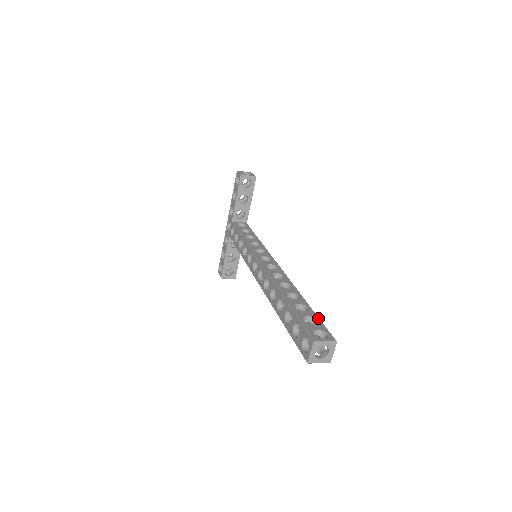
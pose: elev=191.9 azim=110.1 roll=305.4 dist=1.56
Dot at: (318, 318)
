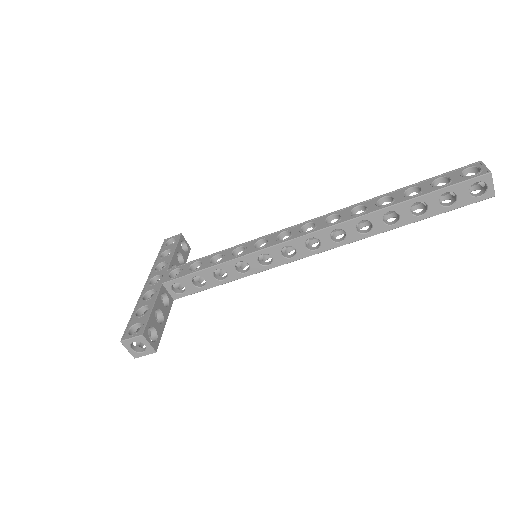
Dot at: occluded
